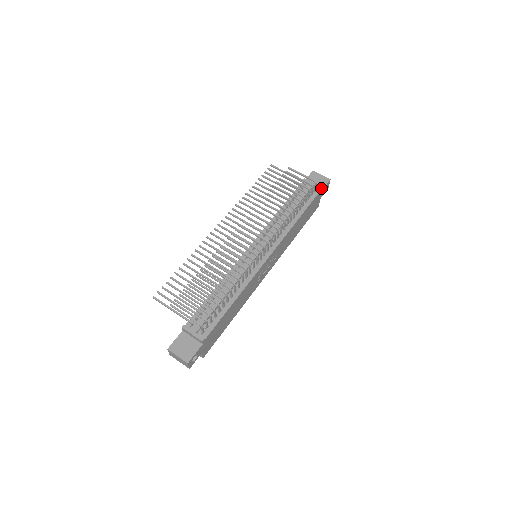
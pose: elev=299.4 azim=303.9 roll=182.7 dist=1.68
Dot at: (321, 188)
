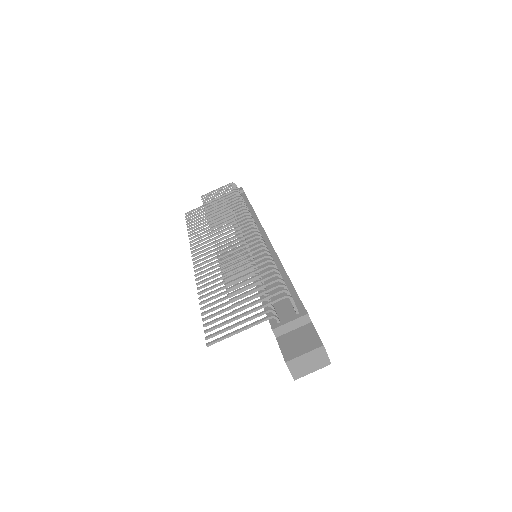
Dot at: occluded
